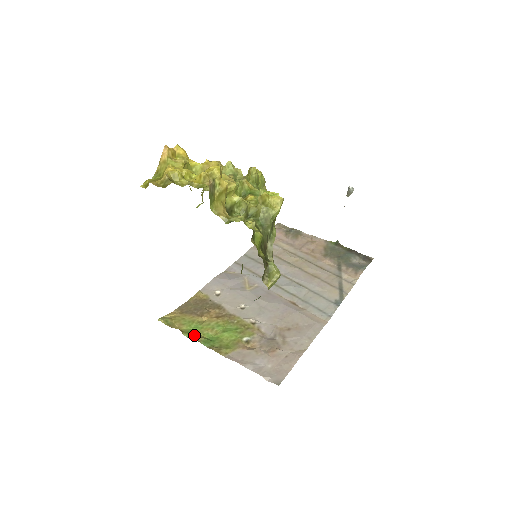
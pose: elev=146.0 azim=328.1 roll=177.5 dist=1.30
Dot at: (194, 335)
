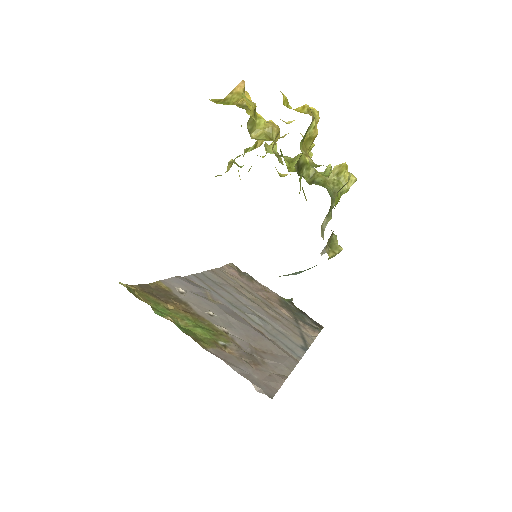
Dot at: occluded
